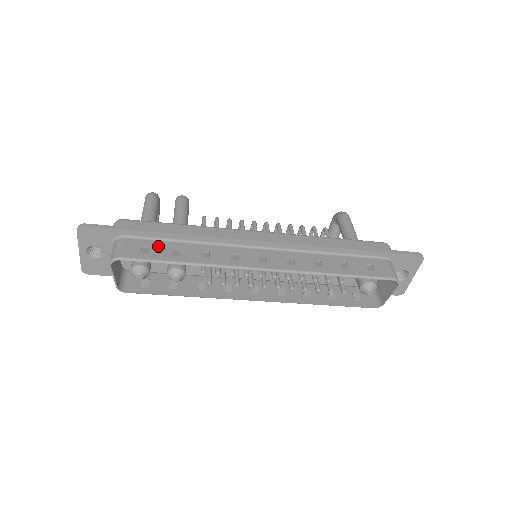
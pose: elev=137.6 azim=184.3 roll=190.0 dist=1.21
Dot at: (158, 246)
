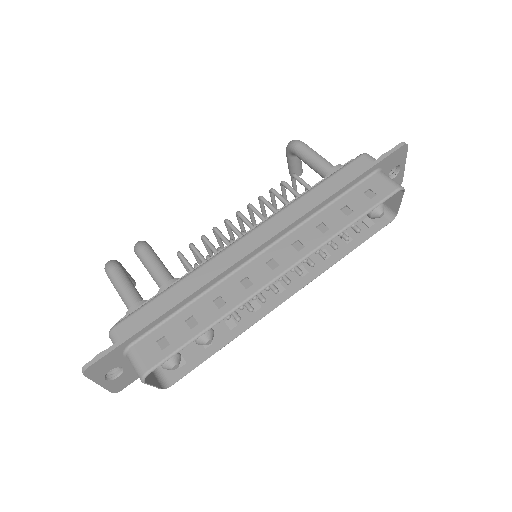
Dot at: (170, 329)
